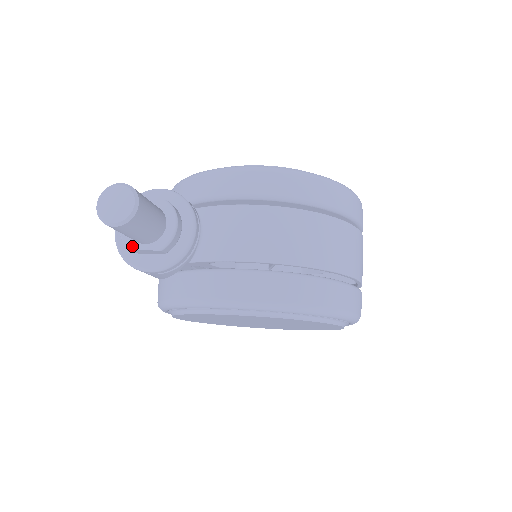
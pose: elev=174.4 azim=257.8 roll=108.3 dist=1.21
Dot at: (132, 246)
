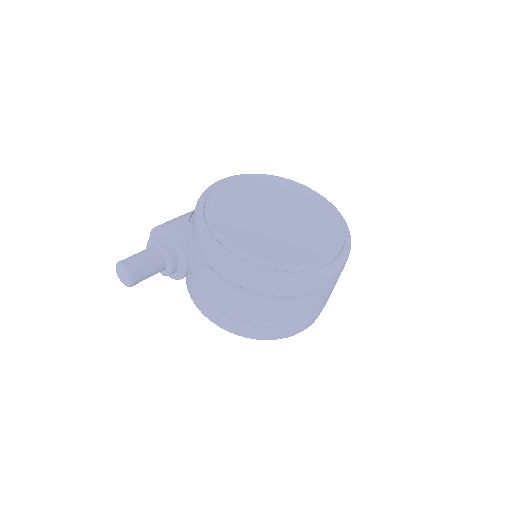
Dot at: occluded
